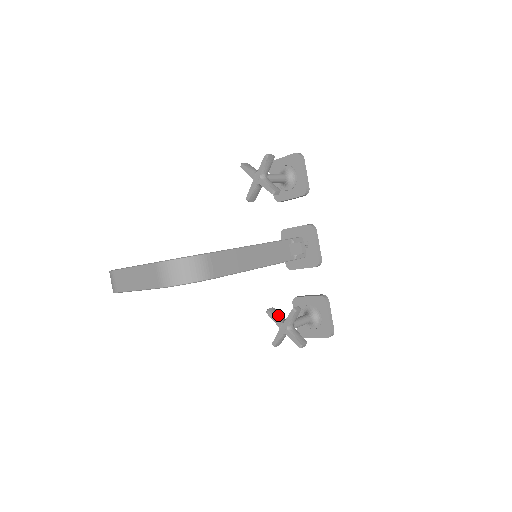
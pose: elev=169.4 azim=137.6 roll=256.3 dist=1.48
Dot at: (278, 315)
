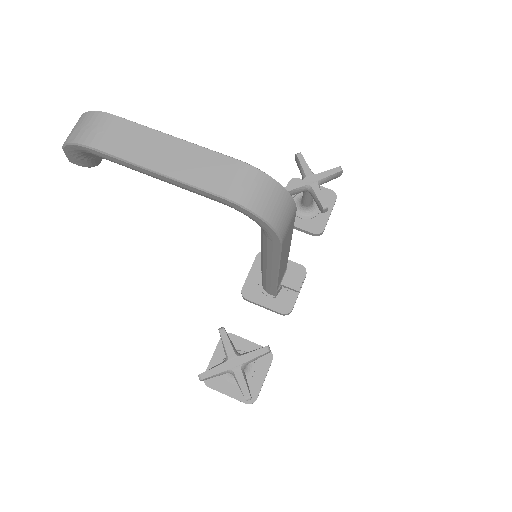
Dot at: occluded
